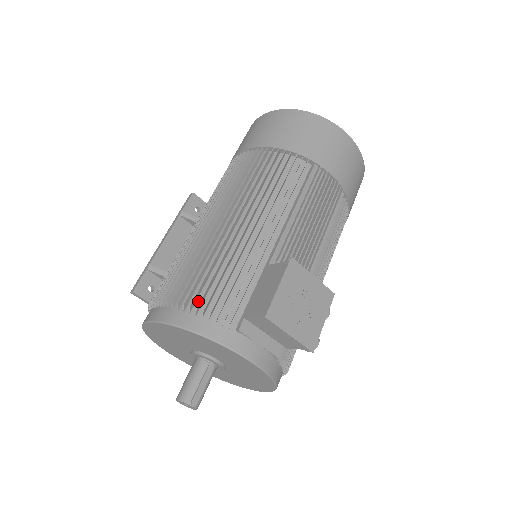
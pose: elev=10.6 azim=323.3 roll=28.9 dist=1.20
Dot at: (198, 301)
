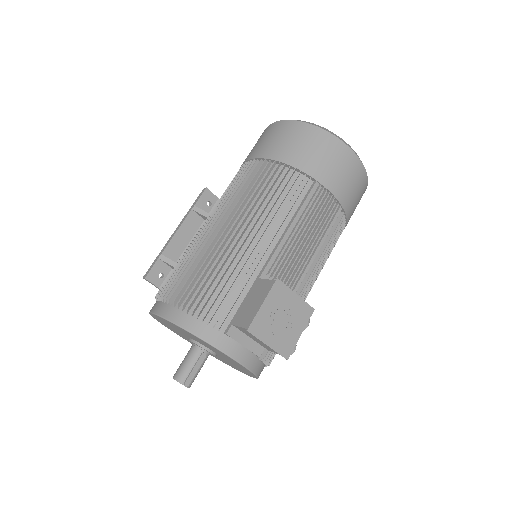
Dot at: (195, 304)
